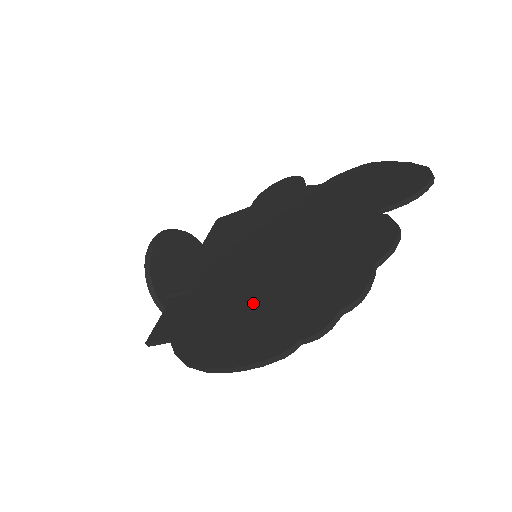
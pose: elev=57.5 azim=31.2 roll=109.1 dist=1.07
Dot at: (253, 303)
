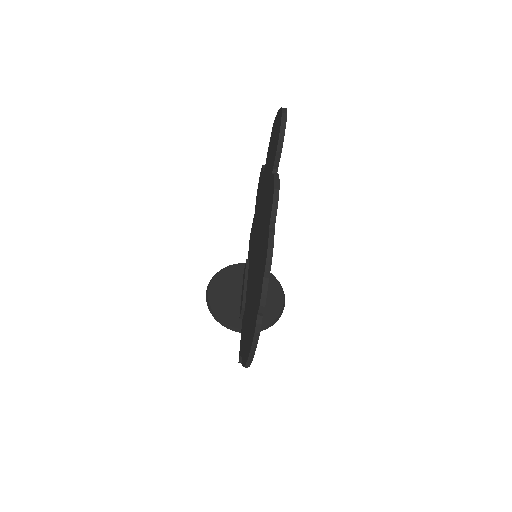
Dot at: (252, 299)
